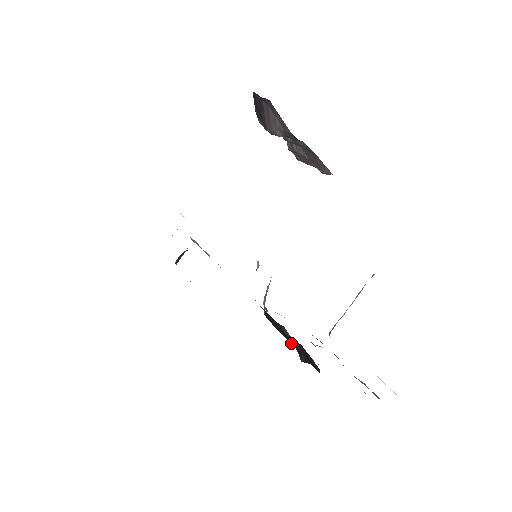
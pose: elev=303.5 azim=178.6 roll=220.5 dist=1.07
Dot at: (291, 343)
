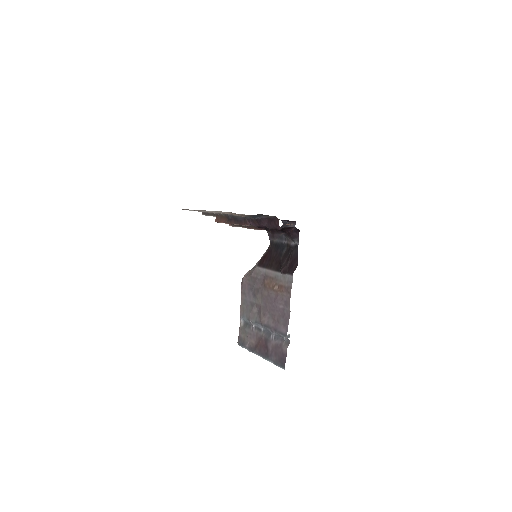
Dot at: (274, 269)
